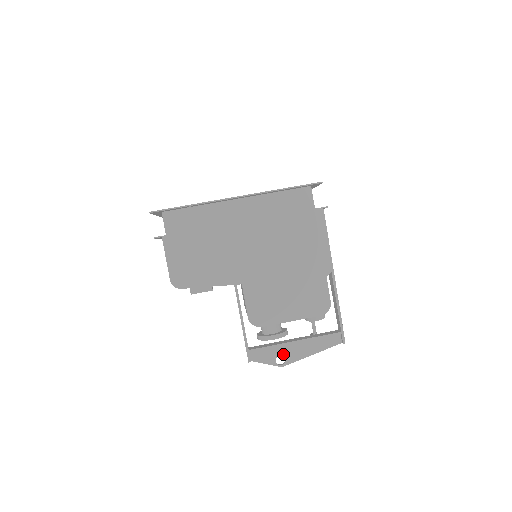
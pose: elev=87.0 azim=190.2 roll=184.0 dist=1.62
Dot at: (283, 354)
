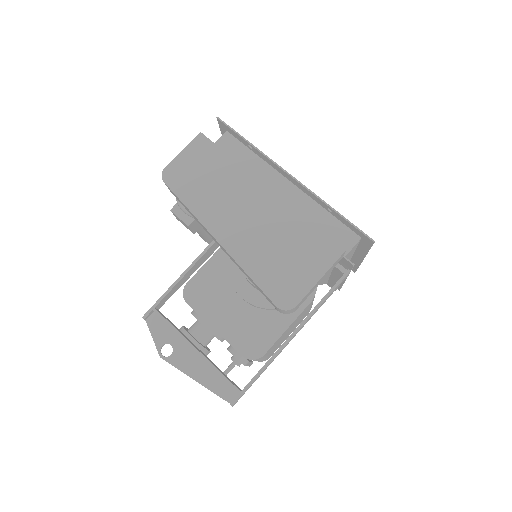
Dot at: (175, 348)
